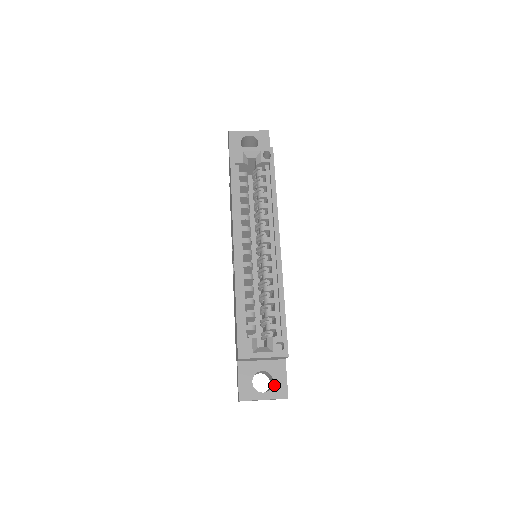
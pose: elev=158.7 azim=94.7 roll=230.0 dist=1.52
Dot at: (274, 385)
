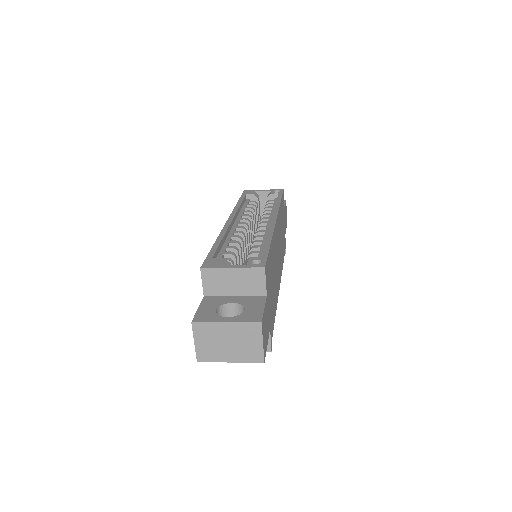
Dot at: (245, 312)
